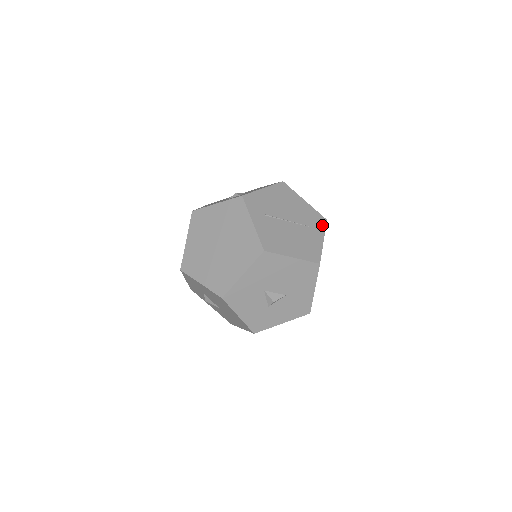
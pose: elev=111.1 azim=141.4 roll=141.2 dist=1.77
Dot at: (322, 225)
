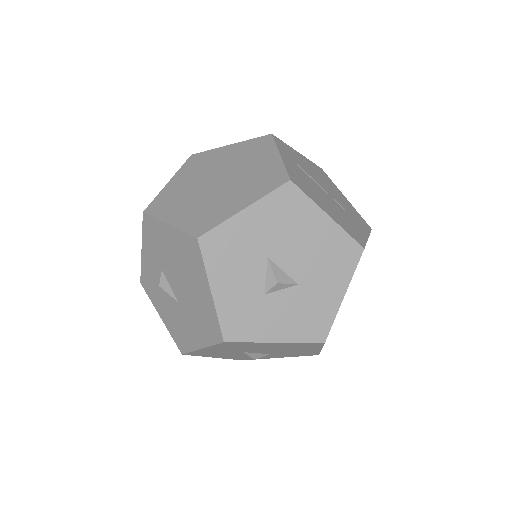
Dot at: (366, 227)
